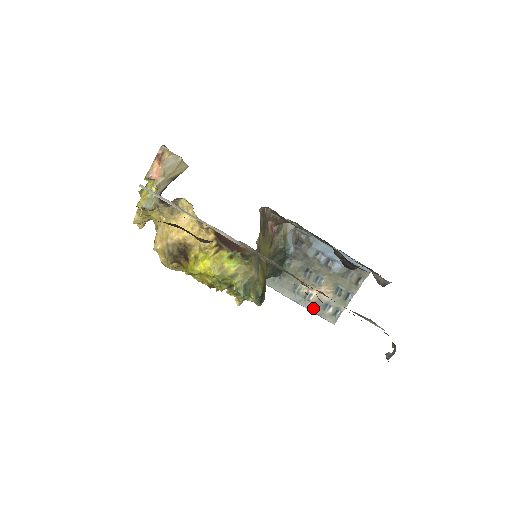
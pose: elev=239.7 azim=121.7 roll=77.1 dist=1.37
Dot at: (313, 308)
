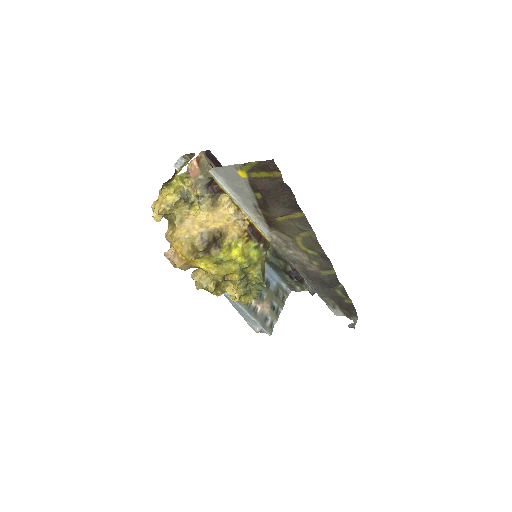
Dot at: (259, 320)
